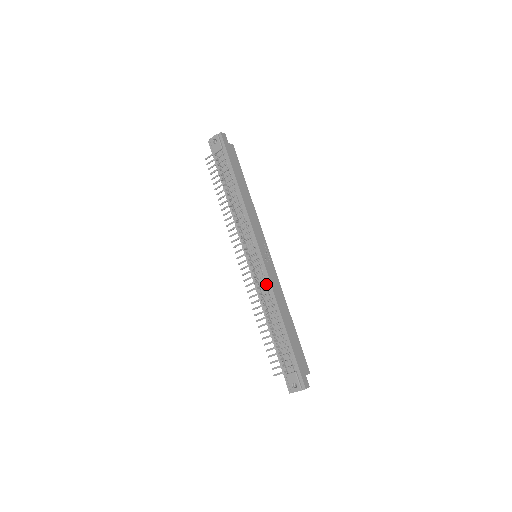
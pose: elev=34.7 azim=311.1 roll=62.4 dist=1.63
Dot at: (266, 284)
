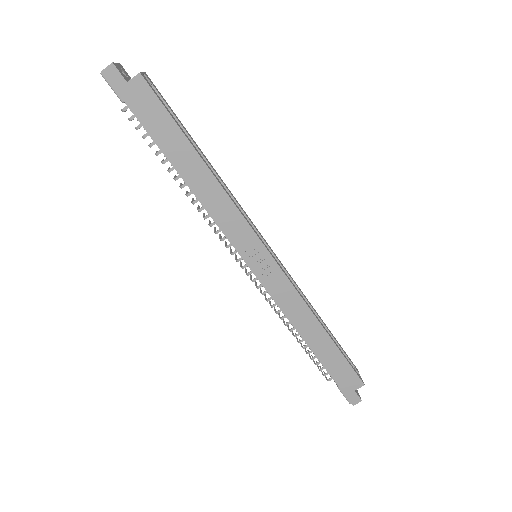
Dot at: occluded
